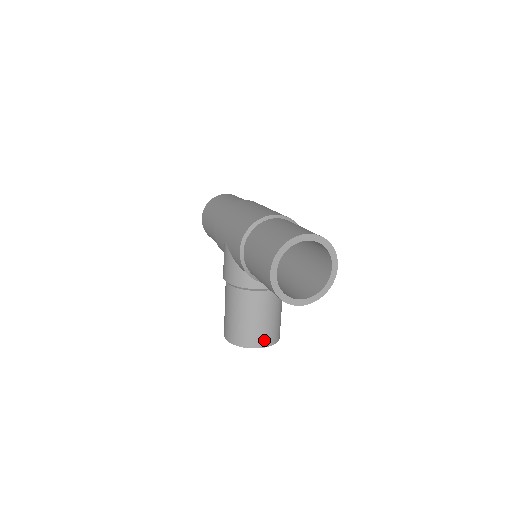
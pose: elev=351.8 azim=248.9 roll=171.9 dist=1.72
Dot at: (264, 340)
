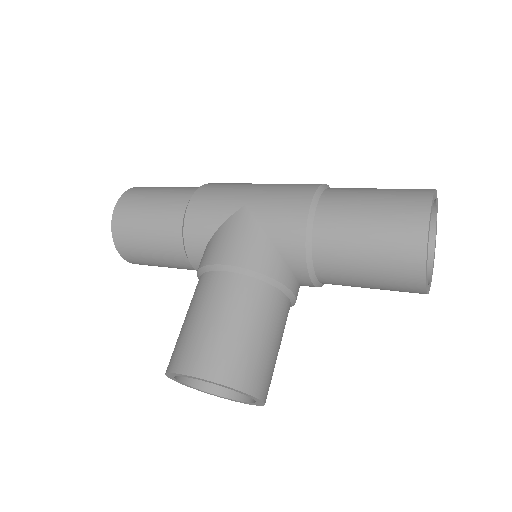
Dot at: (266, 386)
